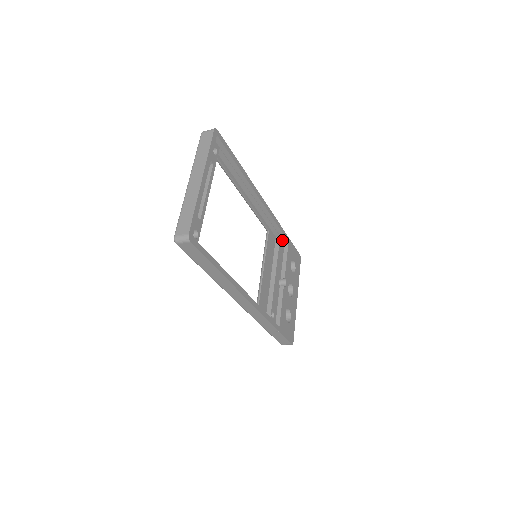
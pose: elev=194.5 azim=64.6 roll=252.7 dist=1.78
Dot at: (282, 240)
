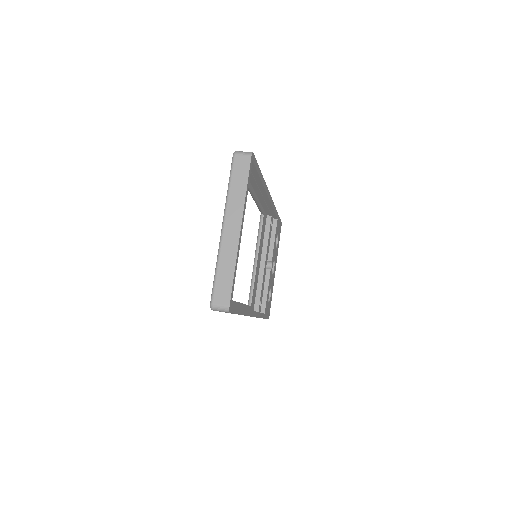
Dot at: (272, 218)
